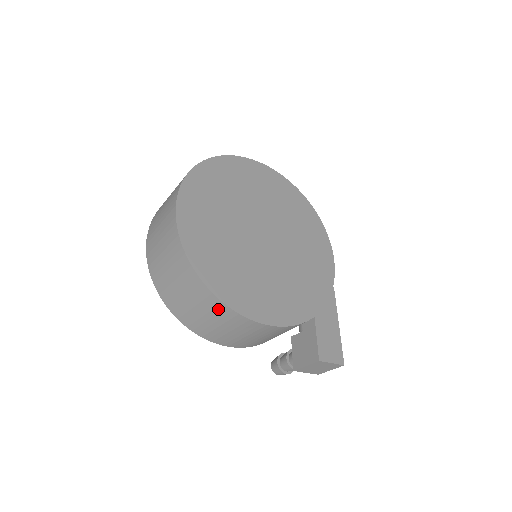
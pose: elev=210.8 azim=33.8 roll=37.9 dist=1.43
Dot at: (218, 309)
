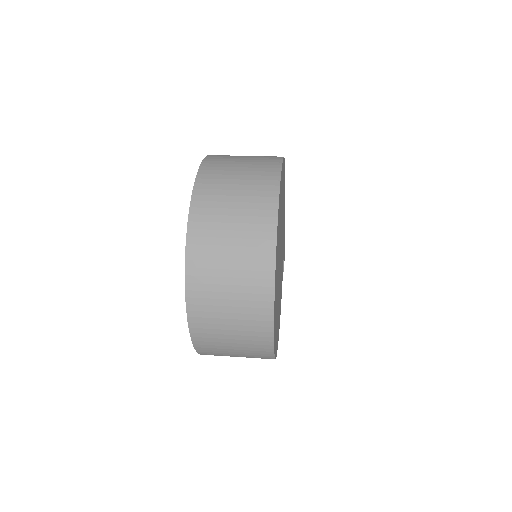
Dot at: occluded
